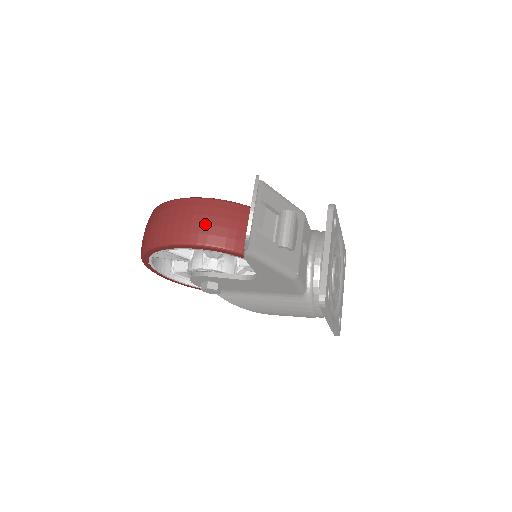
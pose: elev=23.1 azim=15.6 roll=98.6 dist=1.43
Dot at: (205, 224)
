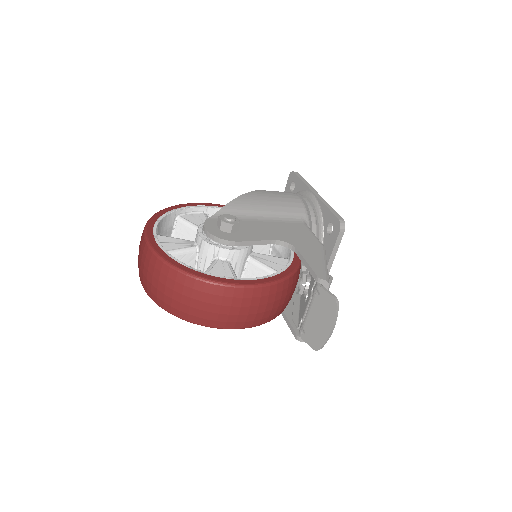
Dot at: (261, 313)
